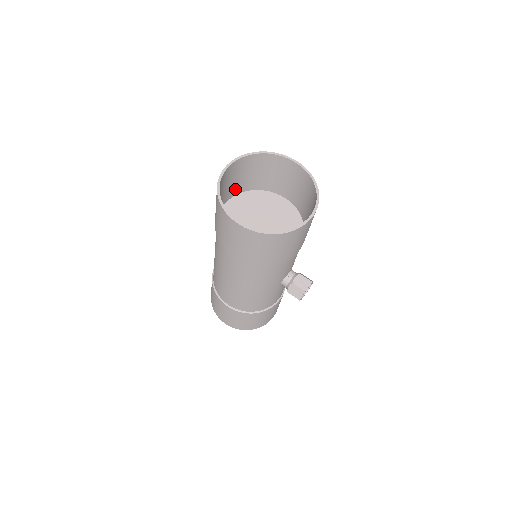
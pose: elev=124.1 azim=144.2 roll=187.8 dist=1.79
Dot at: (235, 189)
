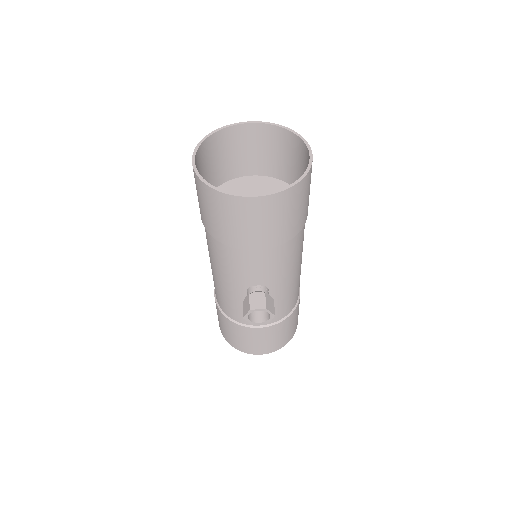
Dot at: (265, 167)
